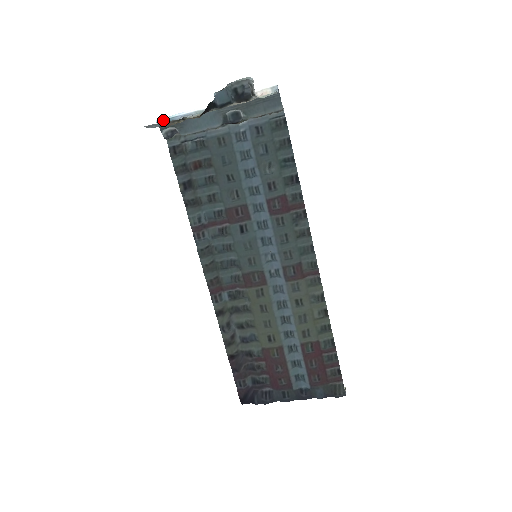
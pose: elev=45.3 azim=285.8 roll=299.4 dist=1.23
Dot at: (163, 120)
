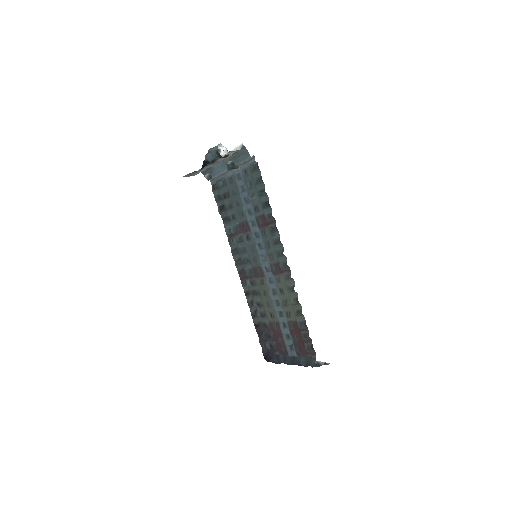
Dot at: occluded
